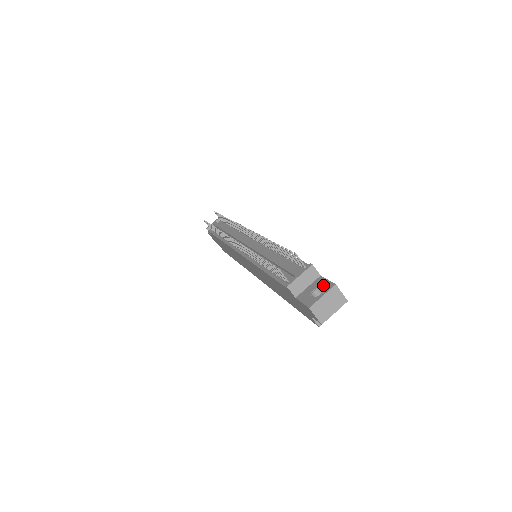
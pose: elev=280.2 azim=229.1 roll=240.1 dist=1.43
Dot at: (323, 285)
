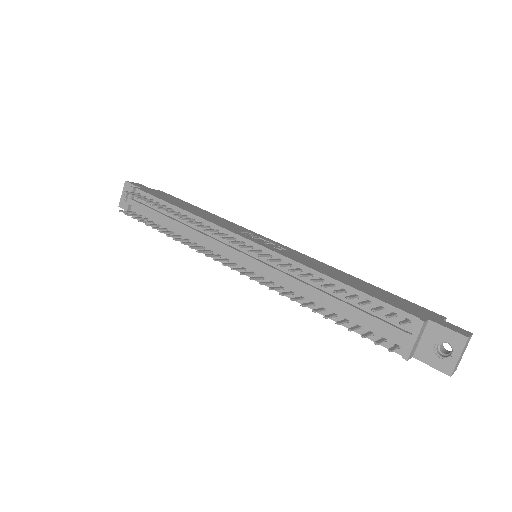
Dot at: (447, 338)
